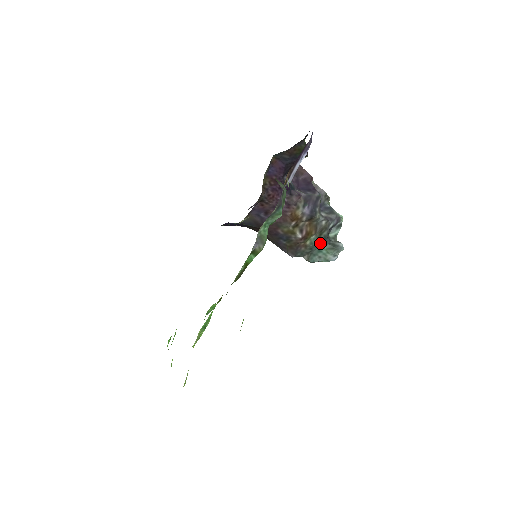
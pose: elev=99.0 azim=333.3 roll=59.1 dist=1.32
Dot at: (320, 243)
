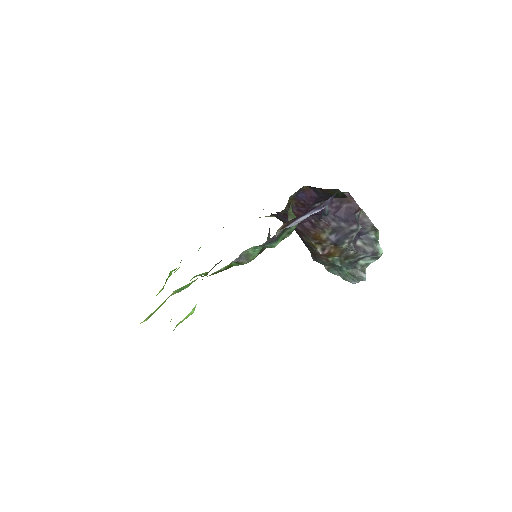
Dot at: (341, 265)
